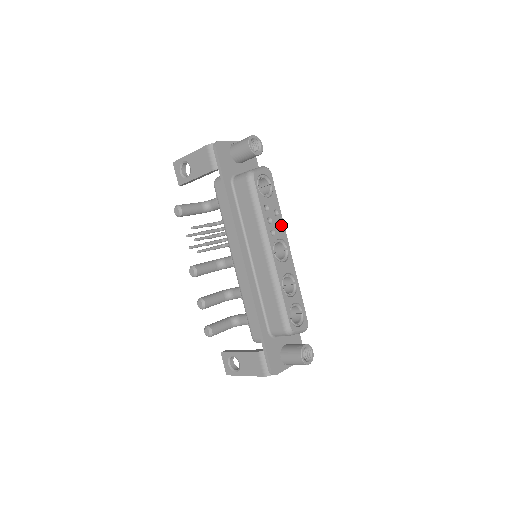
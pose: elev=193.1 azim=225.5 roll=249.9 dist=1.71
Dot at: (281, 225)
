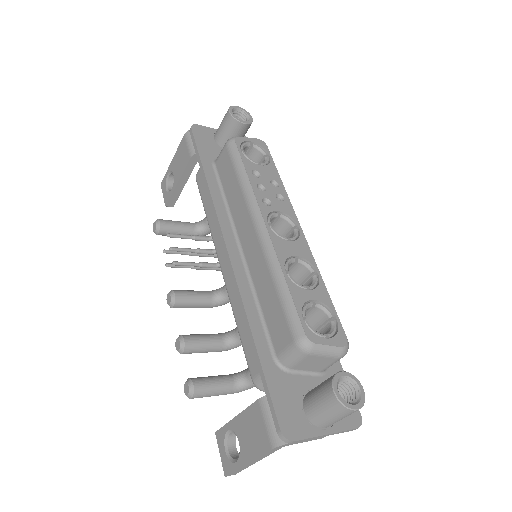
Dot at: (284, 199)
